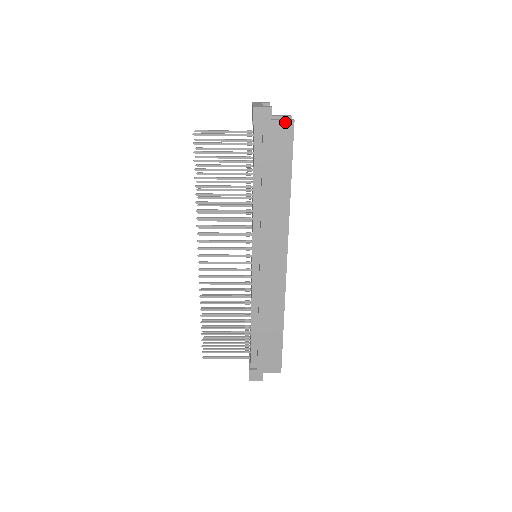
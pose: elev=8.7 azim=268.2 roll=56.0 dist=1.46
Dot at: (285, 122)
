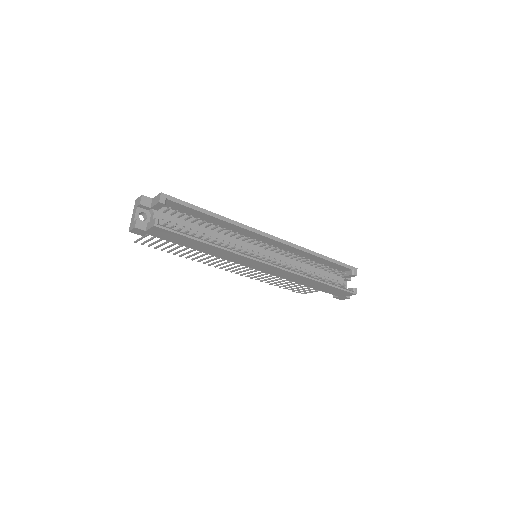
Dot at: (152, 228)
